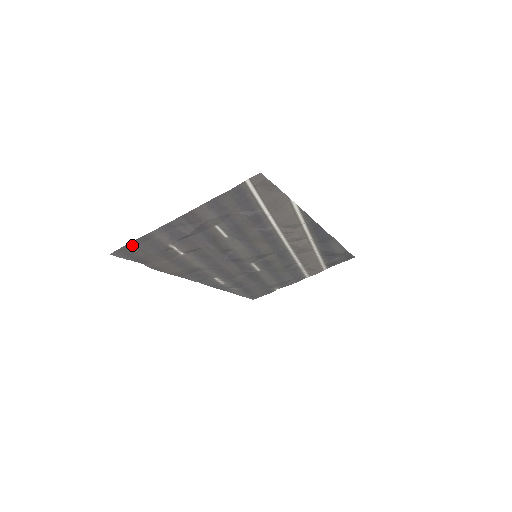
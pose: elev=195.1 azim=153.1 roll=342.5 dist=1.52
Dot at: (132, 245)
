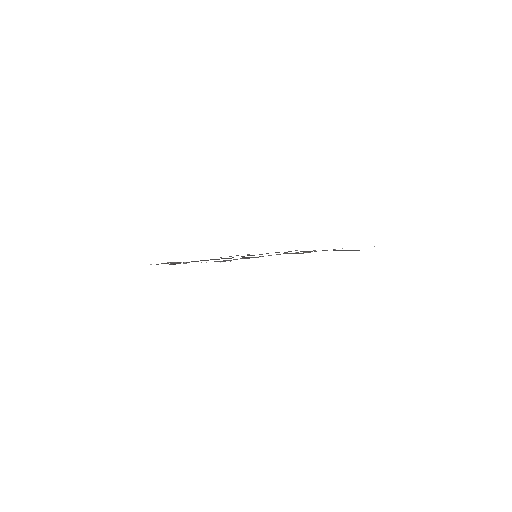
Dot at: occluded
